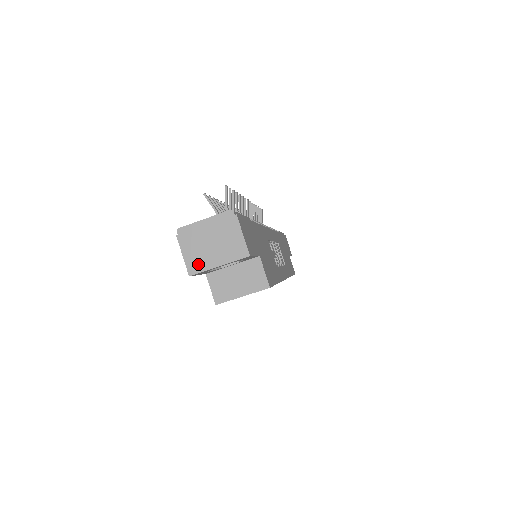
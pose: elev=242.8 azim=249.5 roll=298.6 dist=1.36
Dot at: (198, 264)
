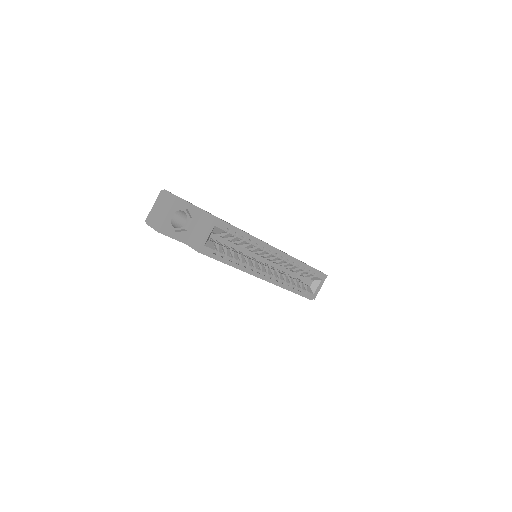
Dot at: (159, 224)
